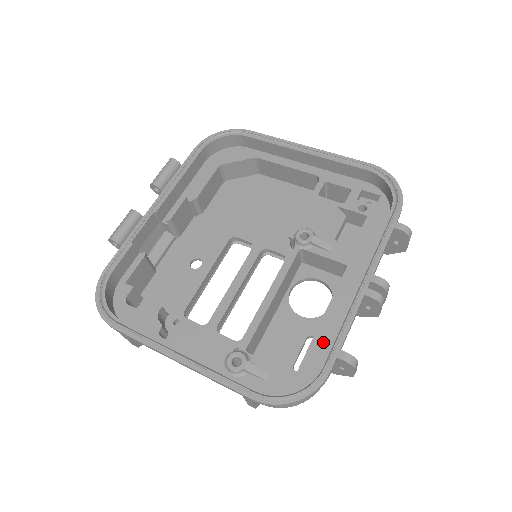
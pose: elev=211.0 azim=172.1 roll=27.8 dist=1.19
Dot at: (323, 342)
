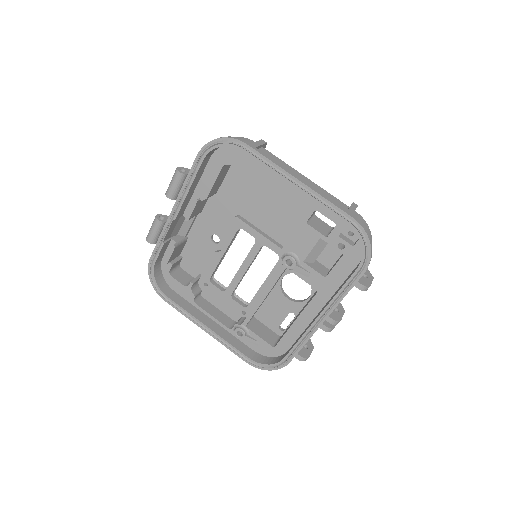
Dot at: (293, 336)
